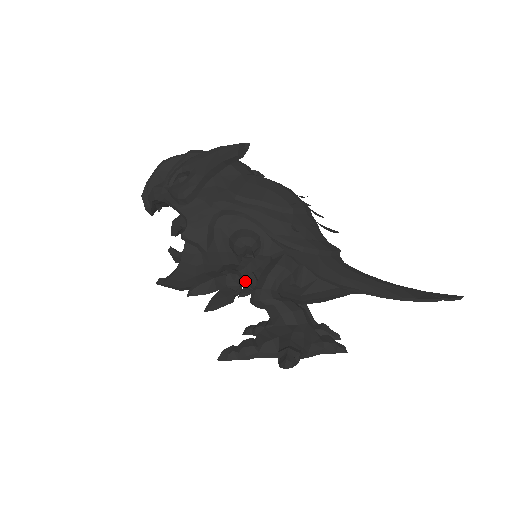
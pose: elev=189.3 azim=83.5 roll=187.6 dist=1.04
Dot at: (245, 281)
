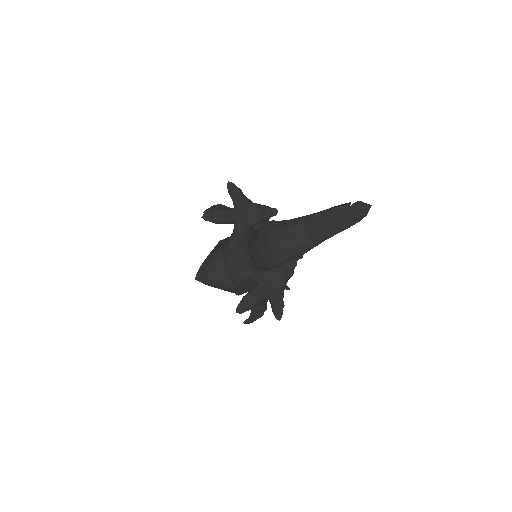
Dot at: occluded
